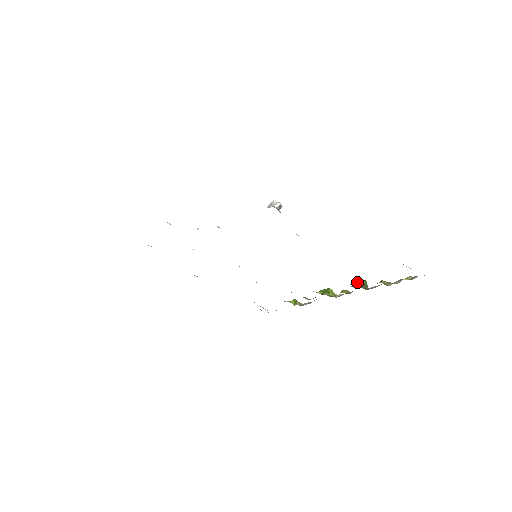
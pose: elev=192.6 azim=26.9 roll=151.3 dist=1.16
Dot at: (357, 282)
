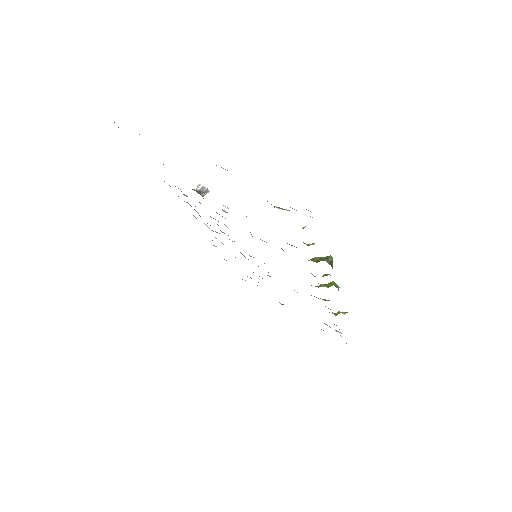
Dot at: (317, 258)
